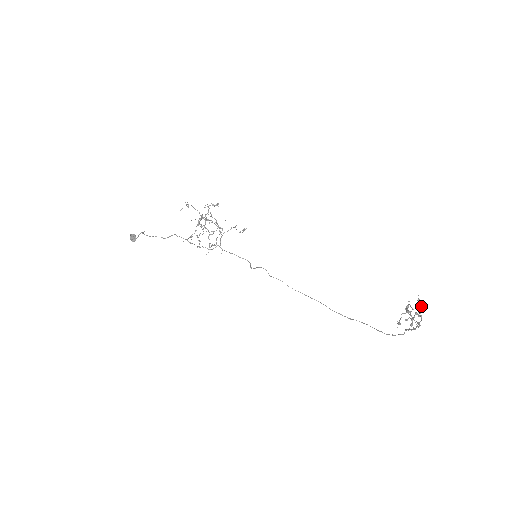
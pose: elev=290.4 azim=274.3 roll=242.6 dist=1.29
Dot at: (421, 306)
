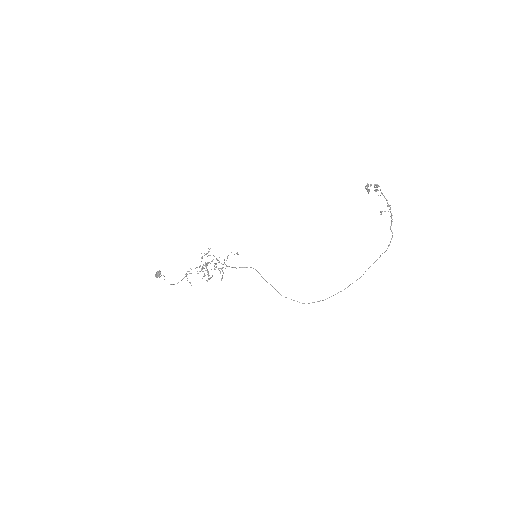
Dot at: (376, 187)
